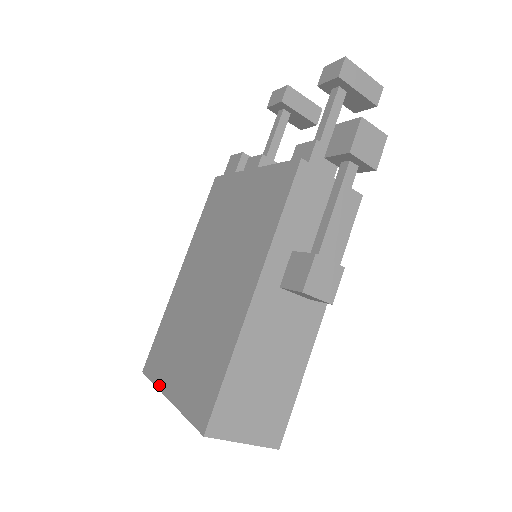
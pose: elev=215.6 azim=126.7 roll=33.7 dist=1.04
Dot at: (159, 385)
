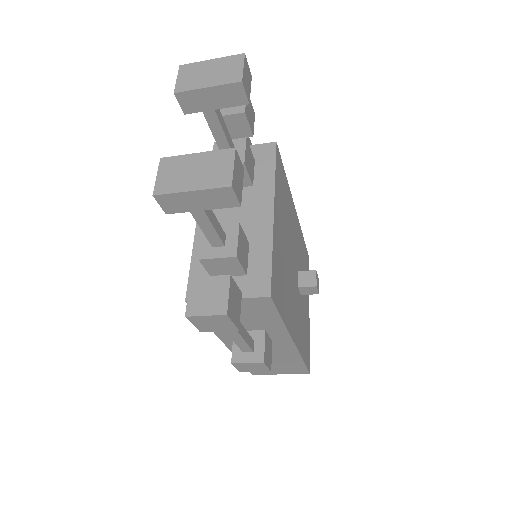
Dot at: occluded
